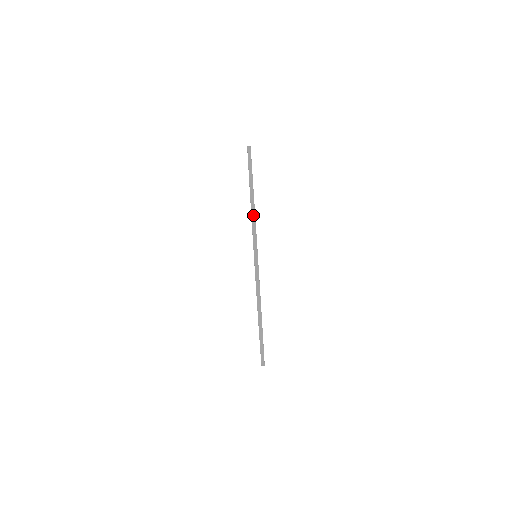
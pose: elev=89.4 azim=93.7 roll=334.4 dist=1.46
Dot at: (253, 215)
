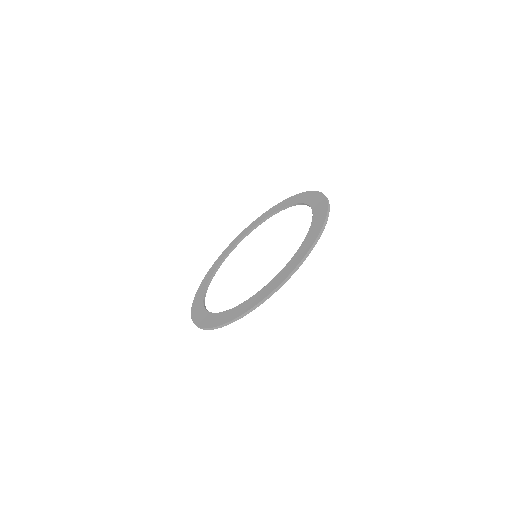
Dot at: (225, 325)
